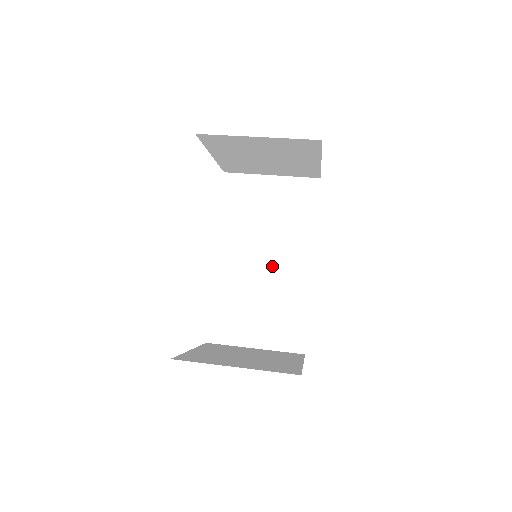
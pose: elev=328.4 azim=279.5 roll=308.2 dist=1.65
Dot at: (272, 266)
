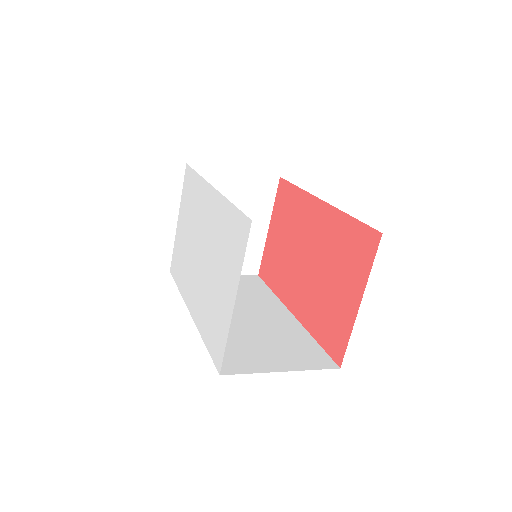
Dot at: (255, 316)
